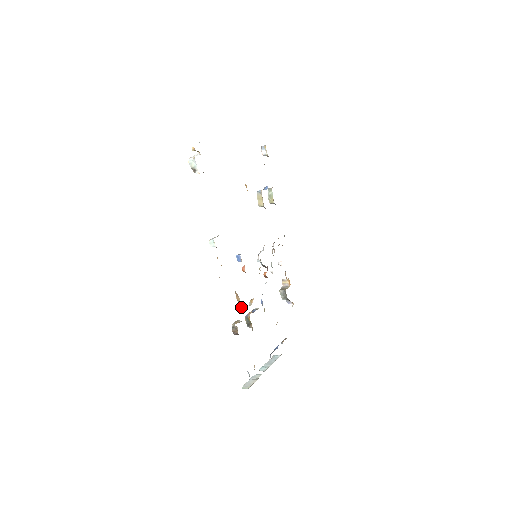
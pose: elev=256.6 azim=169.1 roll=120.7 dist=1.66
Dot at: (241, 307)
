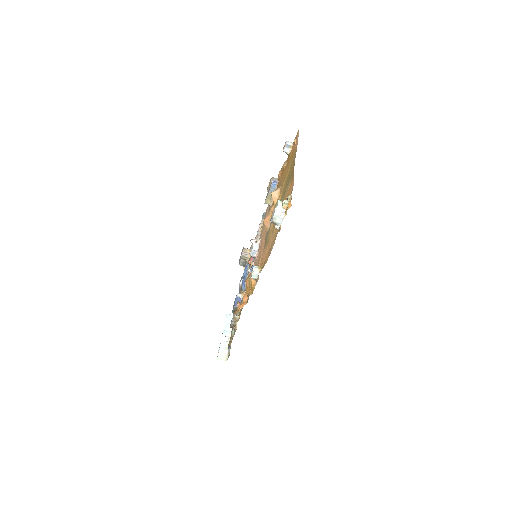
Dot at: (242, 308)
